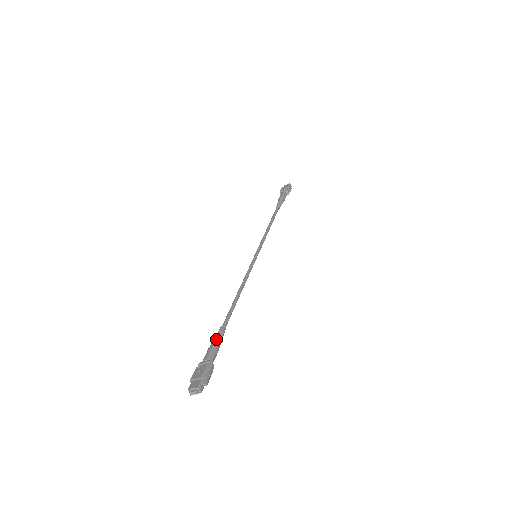
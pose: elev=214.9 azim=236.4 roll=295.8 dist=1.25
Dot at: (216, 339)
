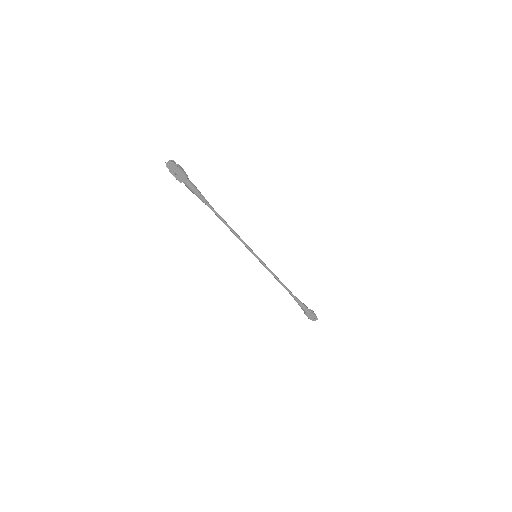
Dot at: (198, 191)
